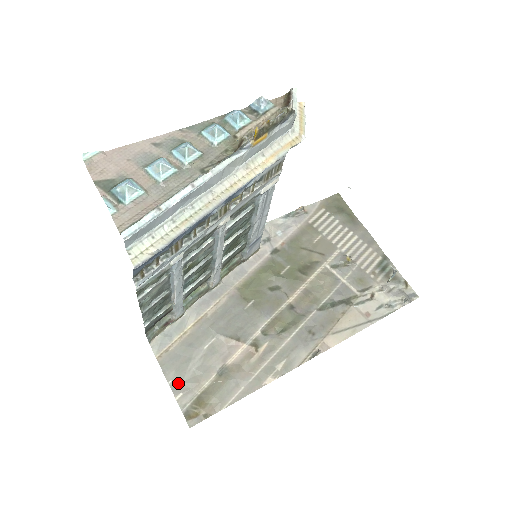
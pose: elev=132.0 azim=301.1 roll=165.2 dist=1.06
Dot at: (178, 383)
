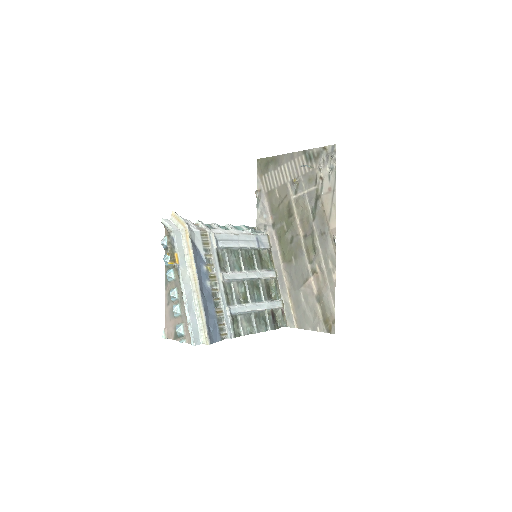
Dot at: (312, 326)
